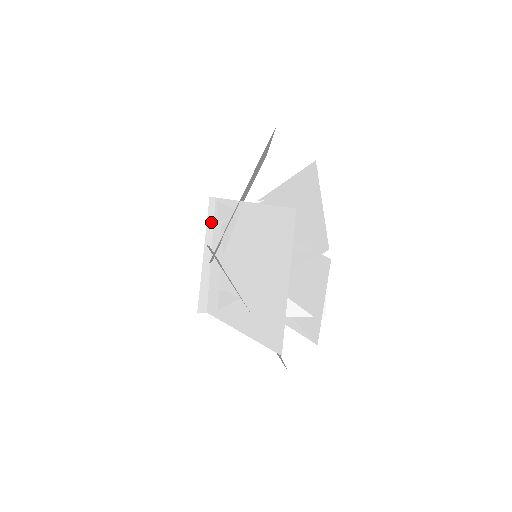
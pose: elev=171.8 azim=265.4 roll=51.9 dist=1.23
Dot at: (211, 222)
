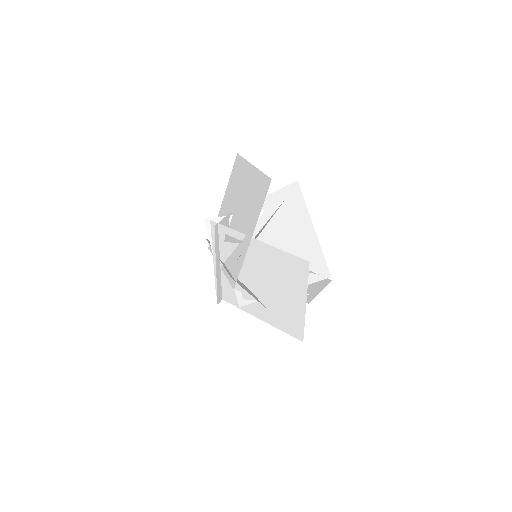
Dot at: (217, 242)
